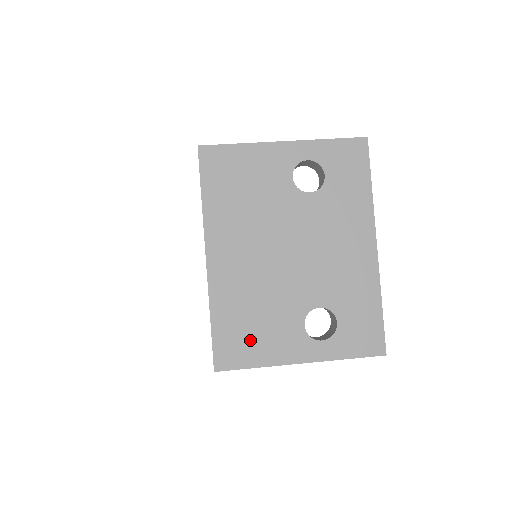
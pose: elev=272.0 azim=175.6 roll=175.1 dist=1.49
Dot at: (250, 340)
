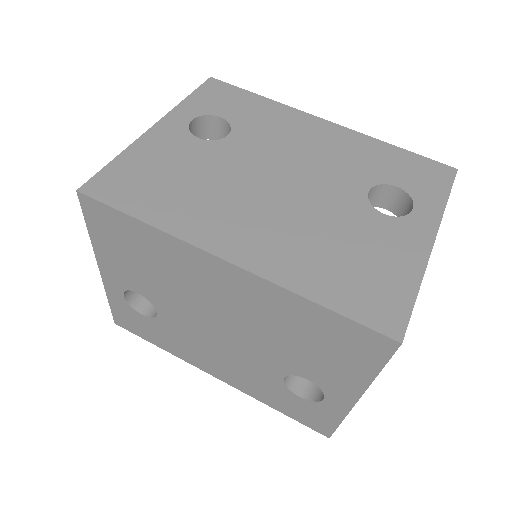
Dot at: (374, 275)
